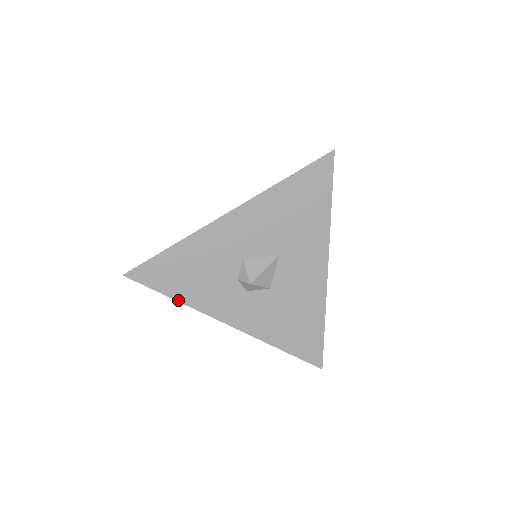
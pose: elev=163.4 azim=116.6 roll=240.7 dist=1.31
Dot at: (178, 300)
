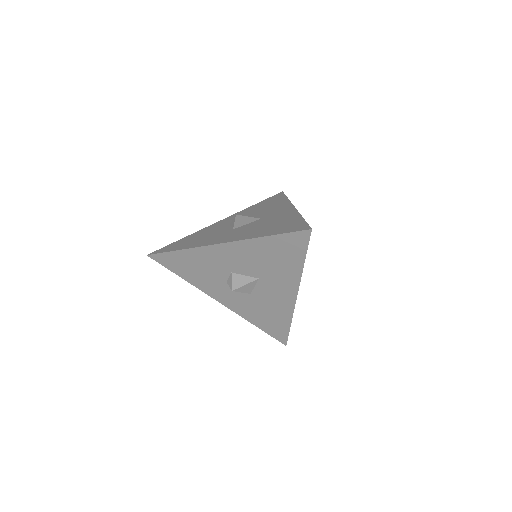
Dot at: (184, 279)
